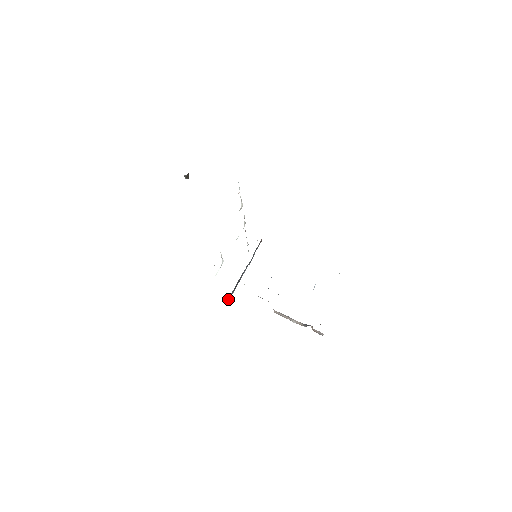
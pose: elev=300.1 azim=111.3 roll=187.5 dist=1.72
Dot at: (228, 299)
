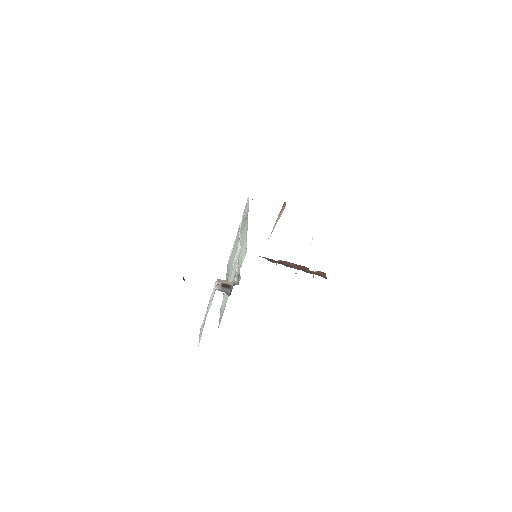
Dot at: occluded
